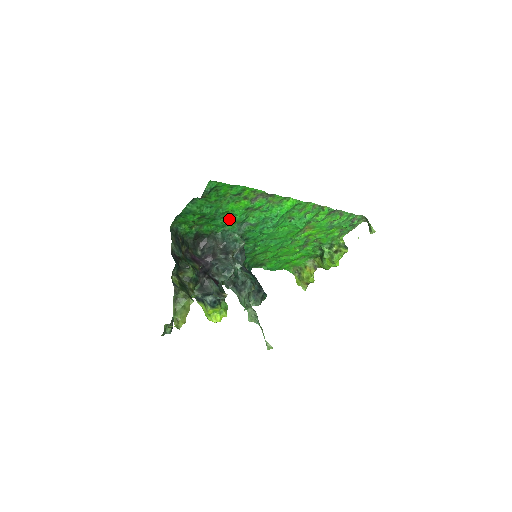
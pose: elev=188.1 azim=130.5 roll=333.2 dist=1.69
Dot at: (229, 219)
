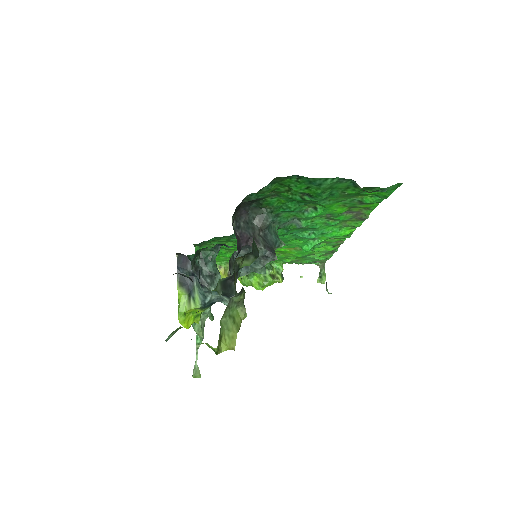
Dot at: (302, 209)
